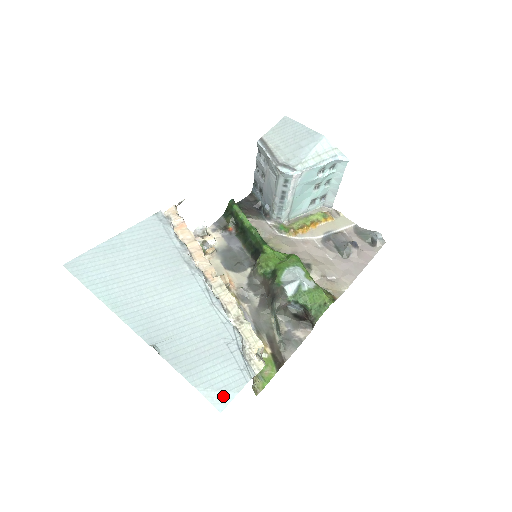
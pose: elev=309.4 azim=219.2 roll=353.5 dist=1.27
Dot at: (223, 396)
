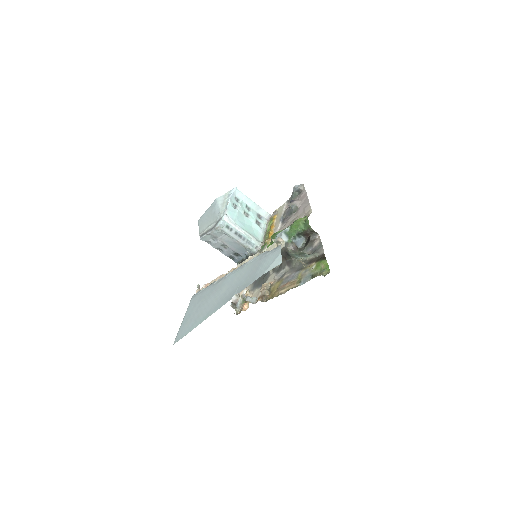
Dot at: (276, 261)
